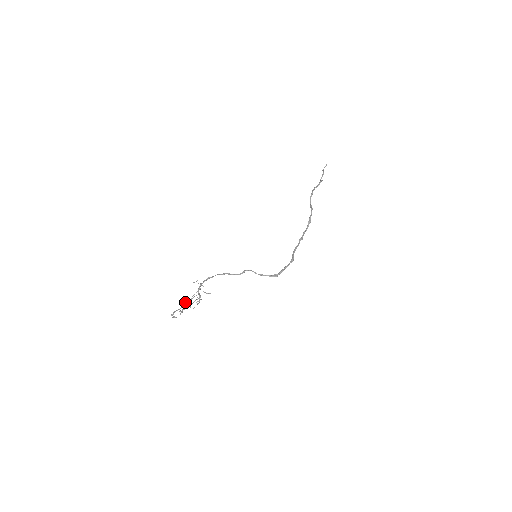
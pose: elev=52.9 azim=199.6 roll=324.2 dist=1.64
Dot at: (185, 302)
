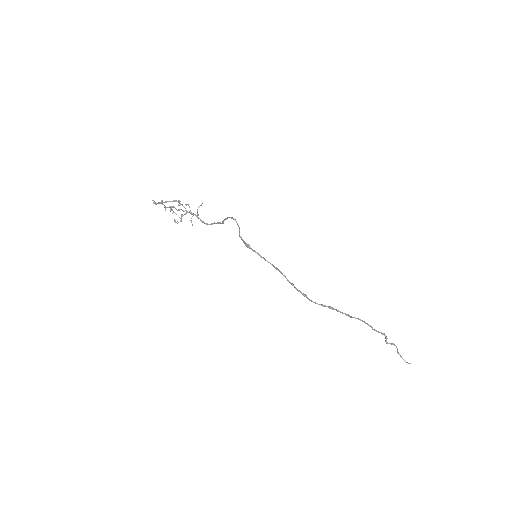
Dot at: occluded
